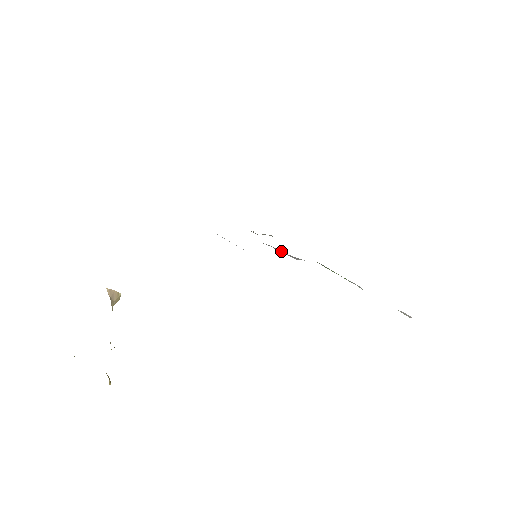
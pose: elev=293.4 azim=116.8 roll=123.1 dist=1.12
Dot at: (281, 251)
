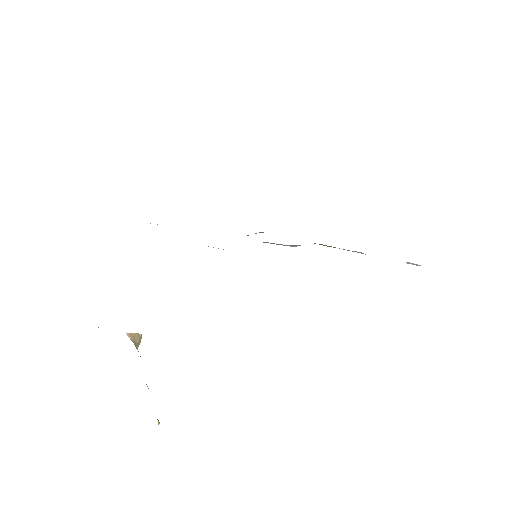
Dot at: (277, 244)
